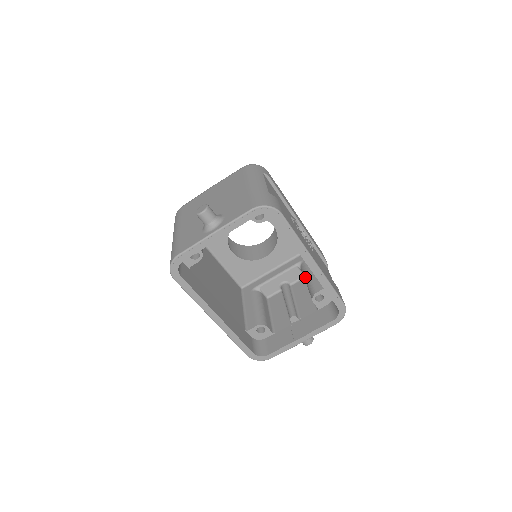
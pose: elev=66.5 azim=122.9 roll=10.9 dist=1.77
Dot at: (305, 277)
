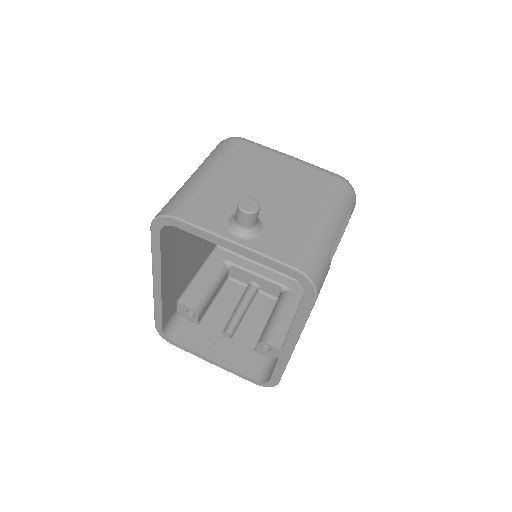
Dot at: (276, 310)
